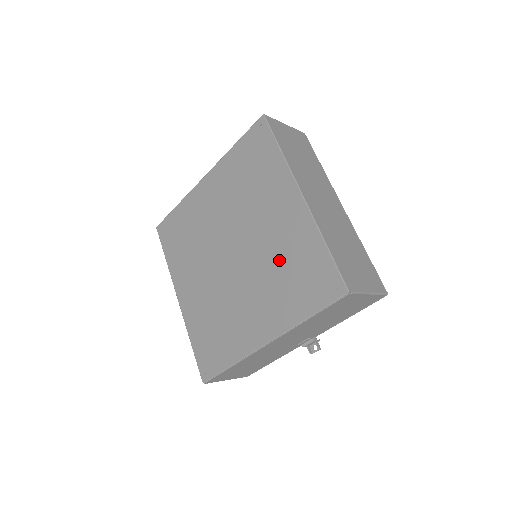
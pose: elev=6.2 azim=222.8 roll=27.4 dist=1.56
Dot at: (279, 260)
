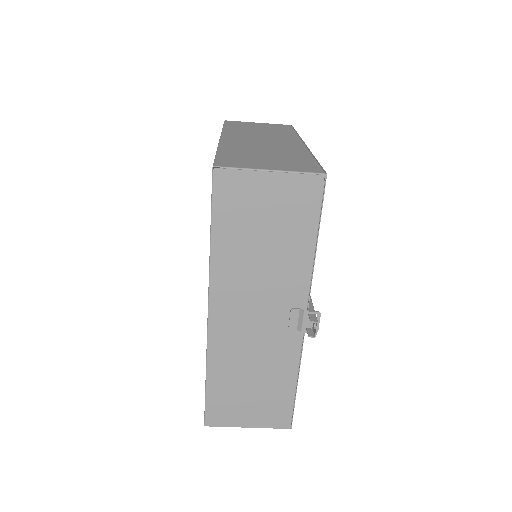
Dot at: occluded
